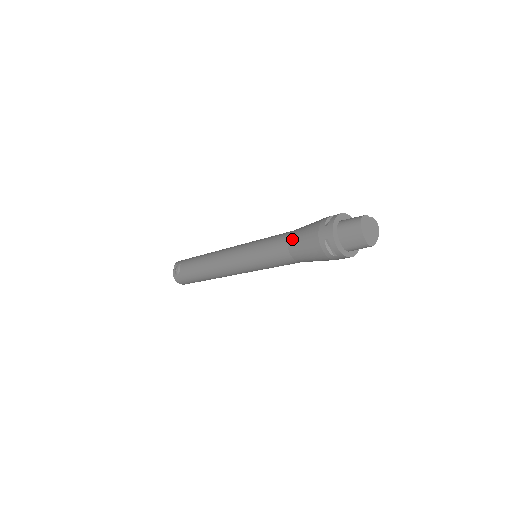
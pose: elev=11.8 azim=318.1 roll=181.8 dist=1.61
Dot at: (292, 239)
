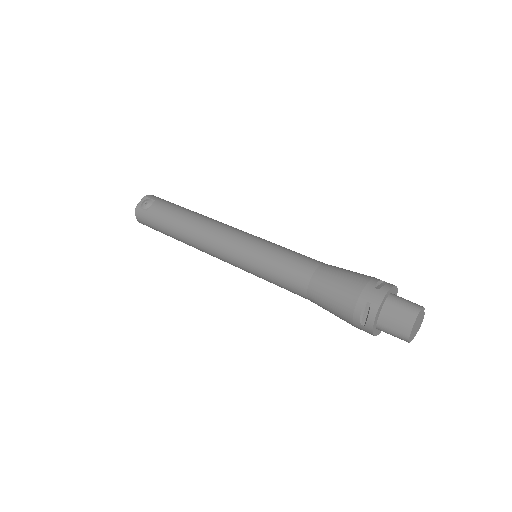
Dot at: (323, 273)
